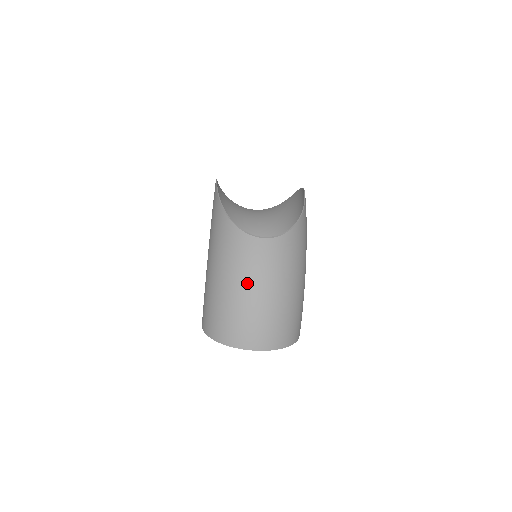
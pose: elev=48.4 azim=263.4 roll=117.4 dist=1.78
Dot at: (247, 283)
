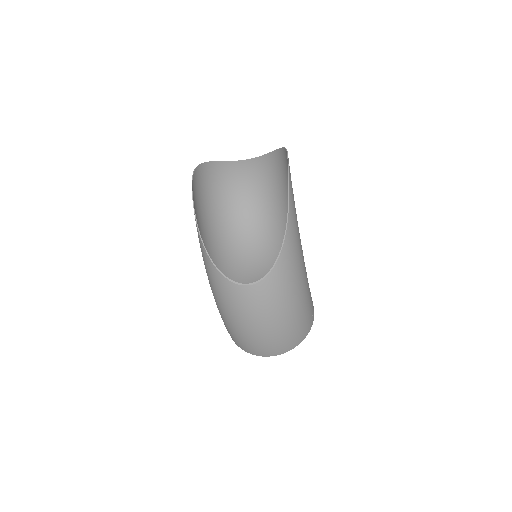
Dot at: (248, 322)
